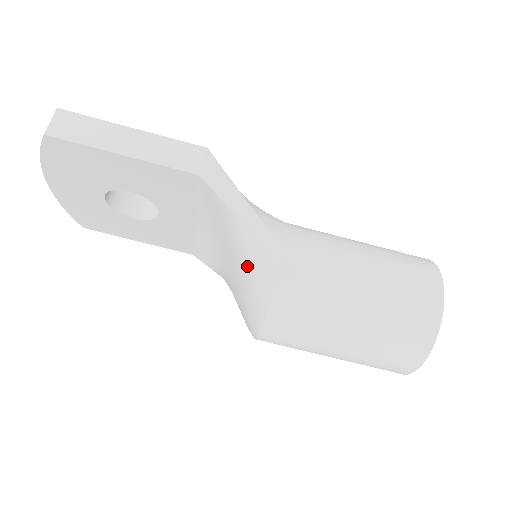
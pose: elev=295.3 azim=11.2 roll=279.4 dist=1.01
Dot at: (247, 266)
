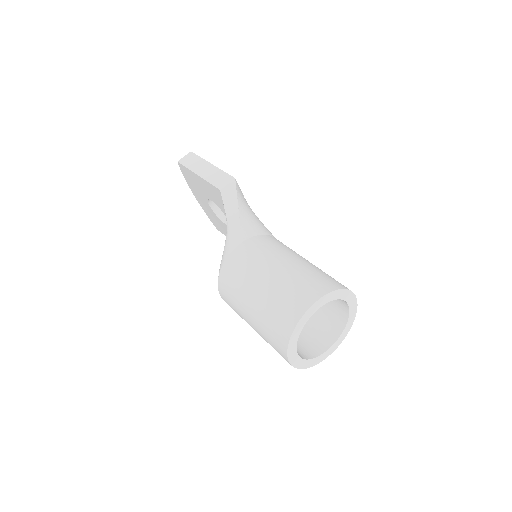
Dot at: occluded
